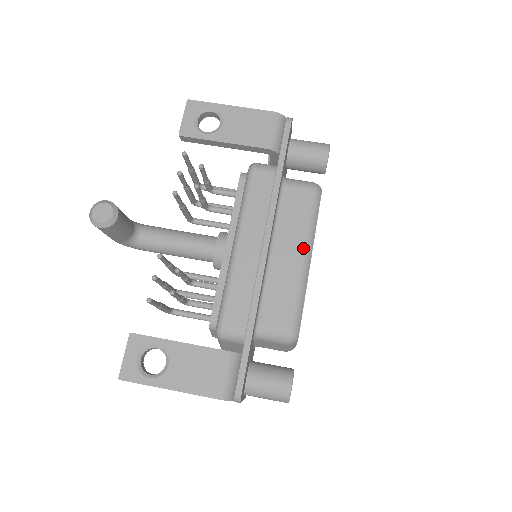
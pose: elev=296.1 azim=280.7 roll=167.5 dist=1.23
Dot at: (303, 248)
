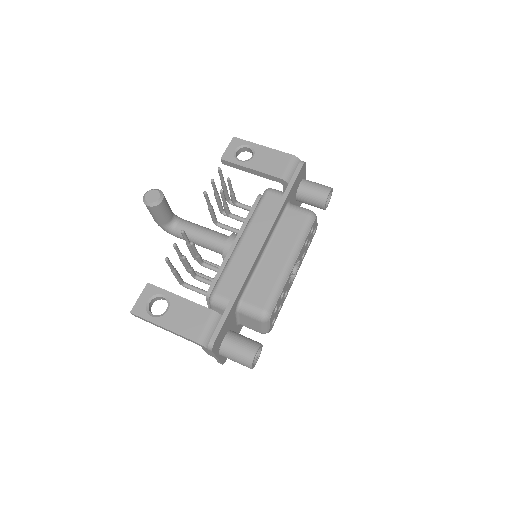
Dot at: (290, 253)
